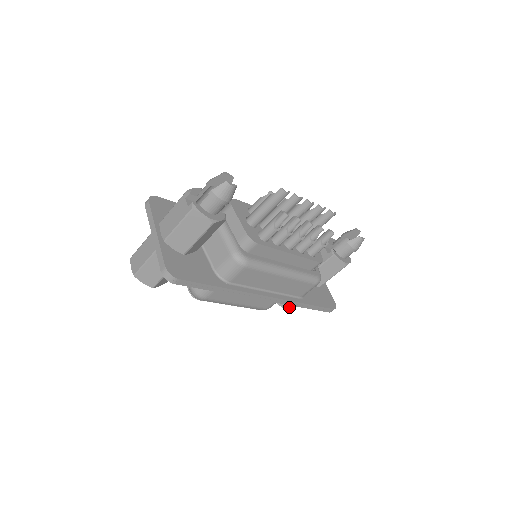
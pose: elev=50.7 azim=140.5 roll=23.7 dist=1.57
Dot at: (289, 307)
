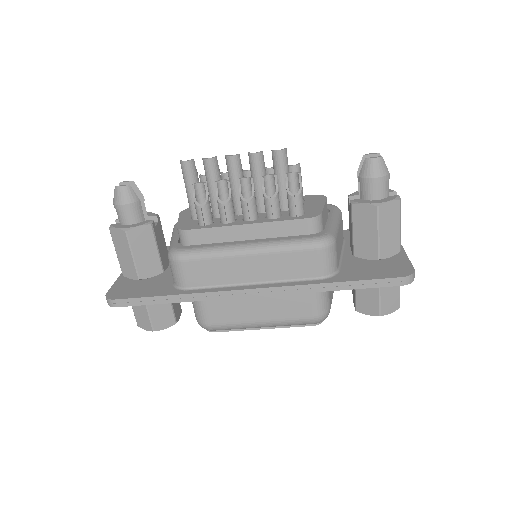
Dot at: (374, 310)
